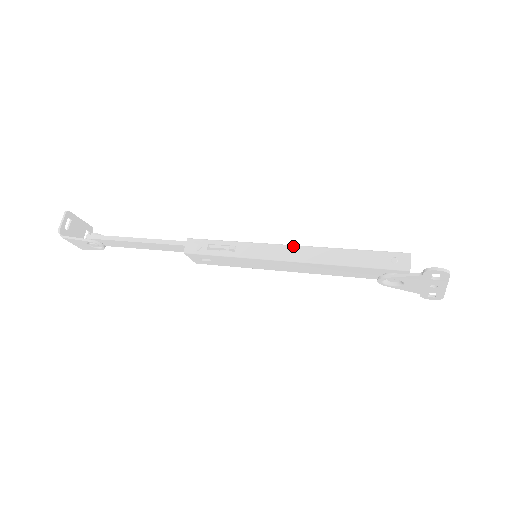
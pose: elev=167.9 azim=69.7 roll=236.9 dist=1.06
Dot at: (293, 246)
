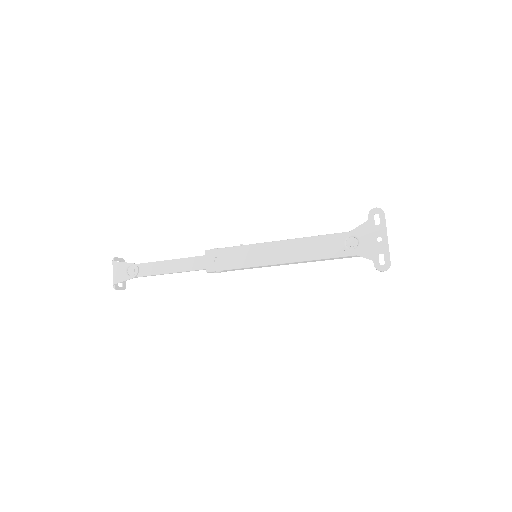
Dot at: occluded
